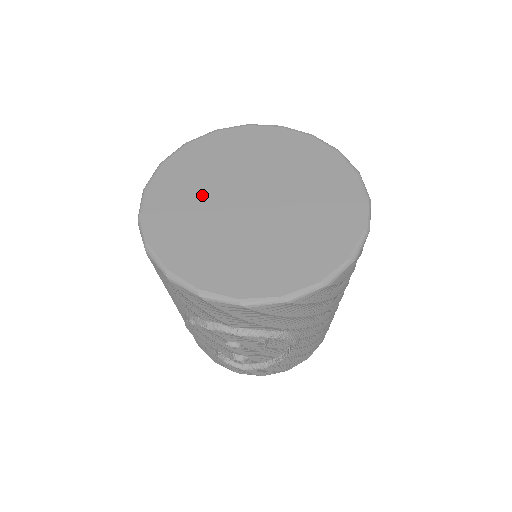
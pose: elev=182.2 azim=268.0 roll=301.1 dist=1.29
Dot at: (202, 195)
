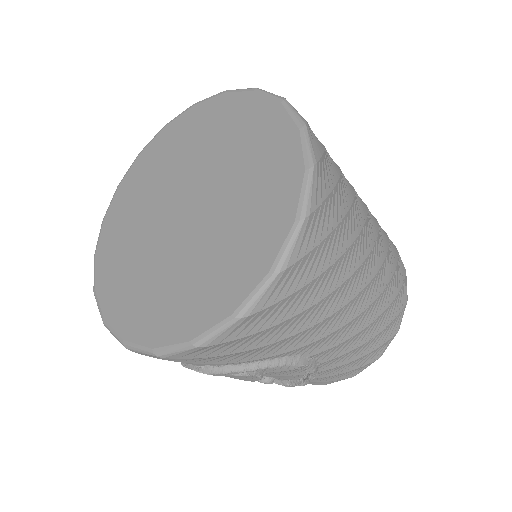
Dot at: (141, 217)
